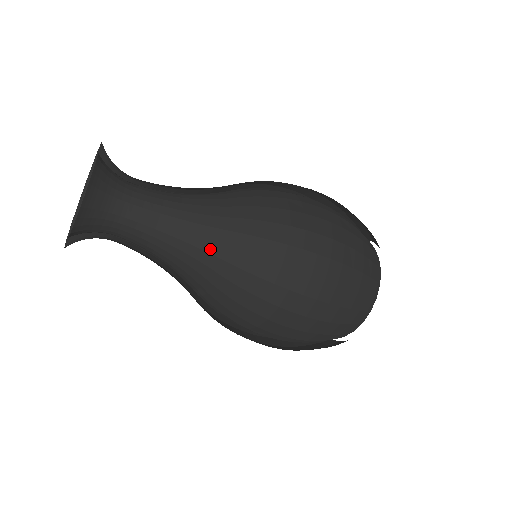
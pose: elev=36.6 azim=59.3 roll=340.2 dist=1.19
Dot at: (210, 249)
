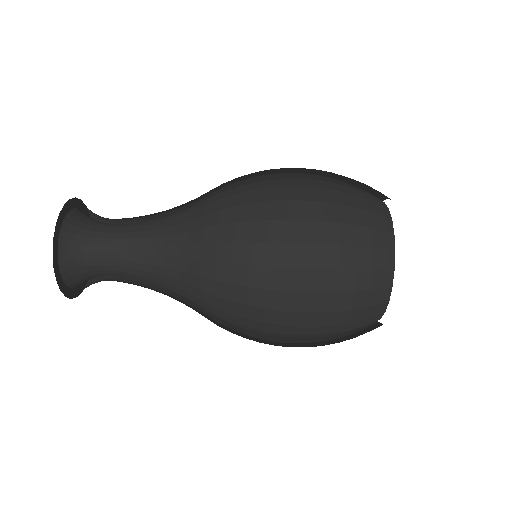
Dot at: (190, 208)
